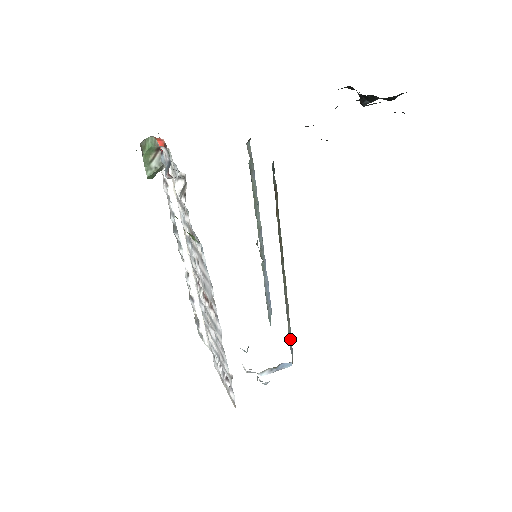
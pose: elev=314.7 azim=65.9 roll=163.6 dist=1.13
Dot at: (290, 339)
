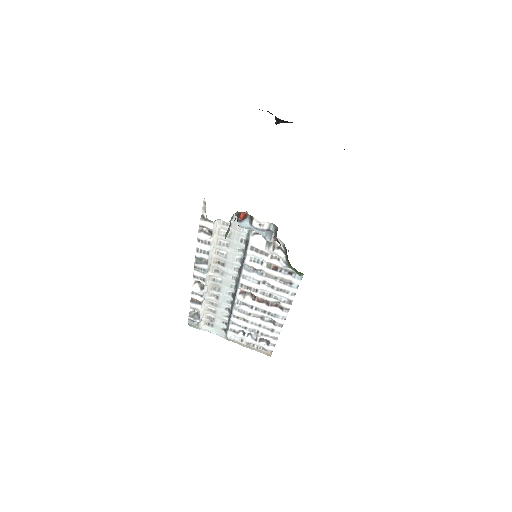
Dot at: occluded
